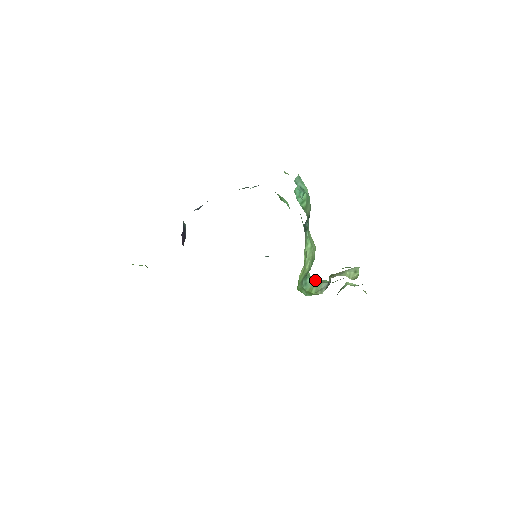
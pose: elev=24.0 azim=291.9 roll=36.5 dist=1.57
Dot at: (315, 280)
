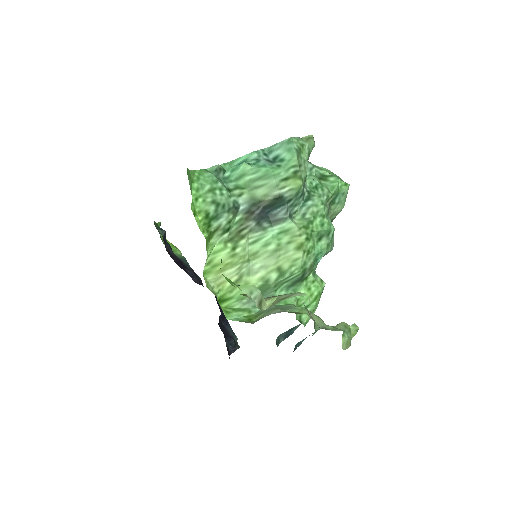
Dot at: (289, 304)
